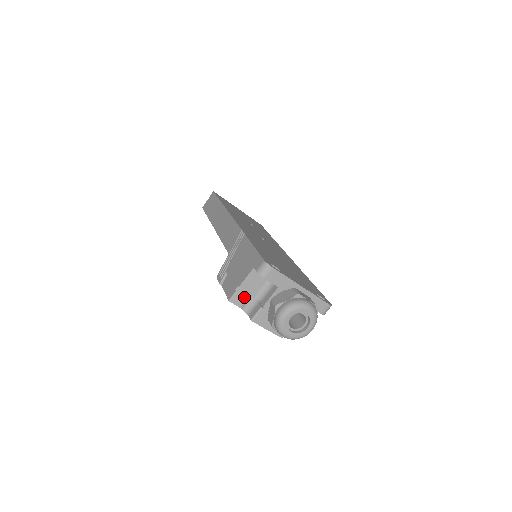
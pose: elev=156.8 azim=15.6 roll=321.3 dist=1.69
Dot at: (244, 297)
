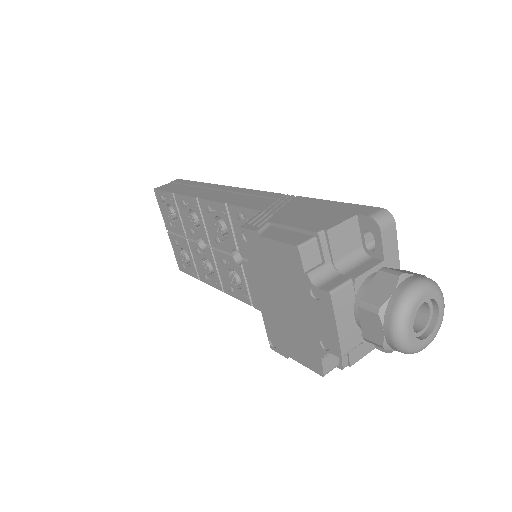
Dot at: (318, 256)
